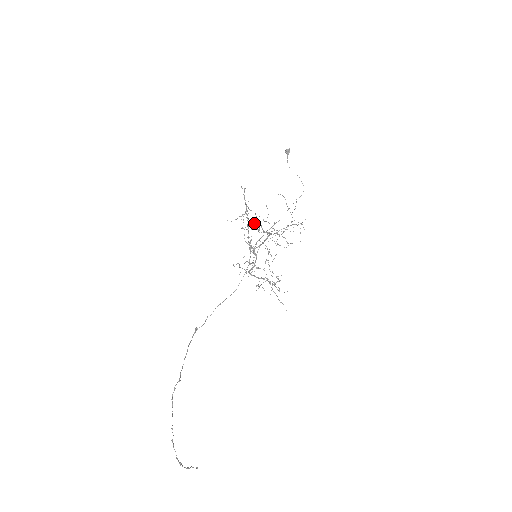
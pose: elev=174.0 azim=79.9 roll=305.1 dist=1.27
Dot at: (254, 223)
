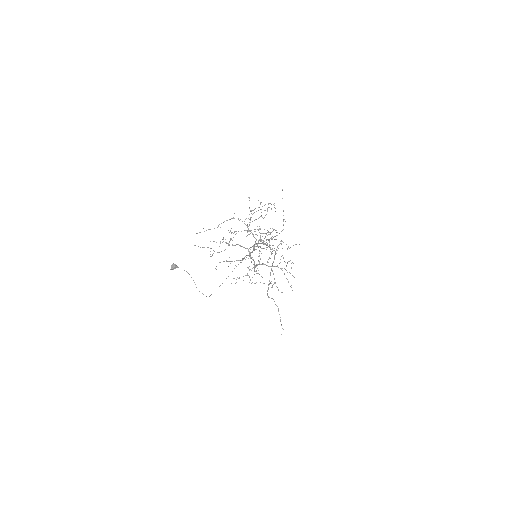
Dot at: occluded
